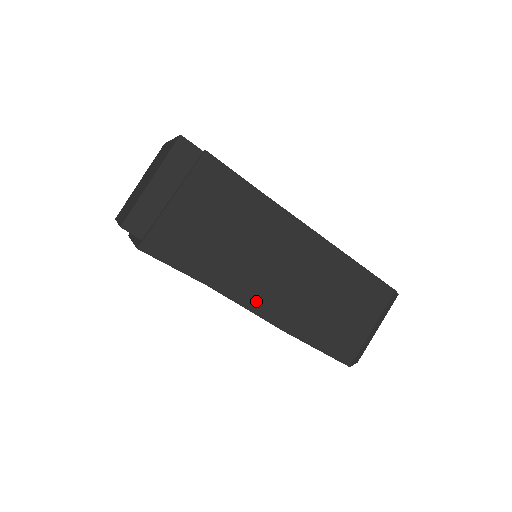
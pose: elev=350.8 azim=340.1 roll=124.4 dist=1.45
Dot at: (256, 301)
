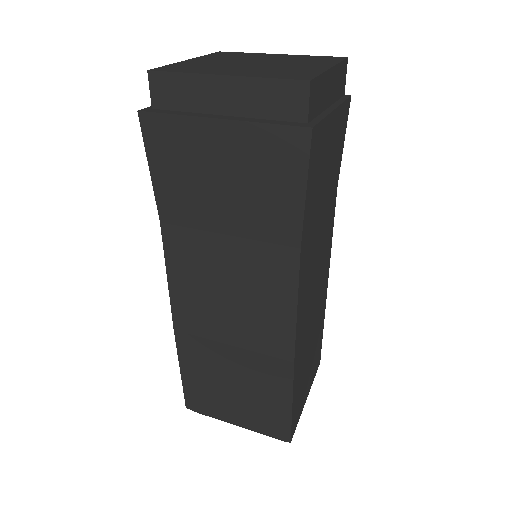
Dot at: (302, 305)
